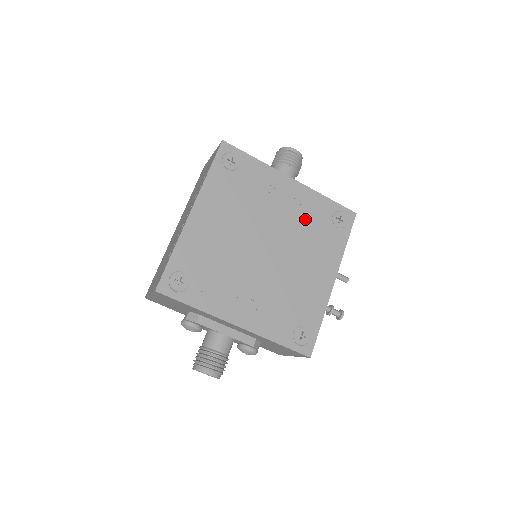
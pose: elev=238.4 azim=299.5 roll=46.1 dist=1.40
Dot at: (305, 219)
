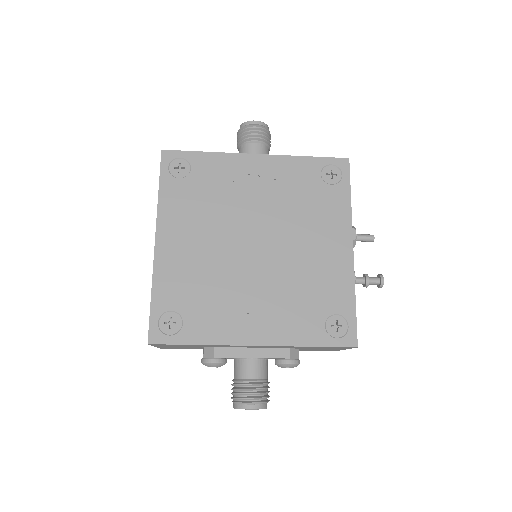
Dot at: (289, 192)
